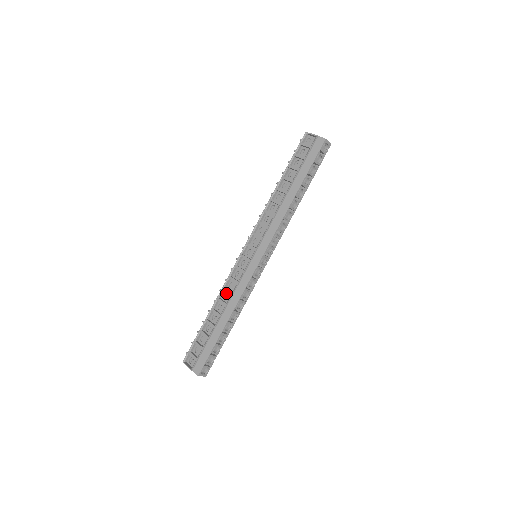
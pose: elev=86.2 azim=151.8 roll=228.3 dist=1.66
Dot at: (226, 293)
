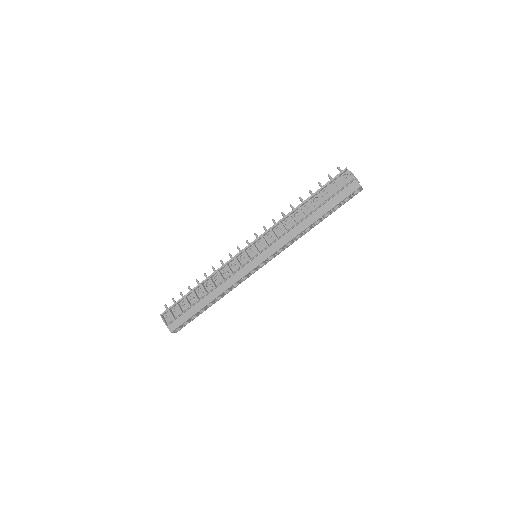
Dot at: (218, 275)
